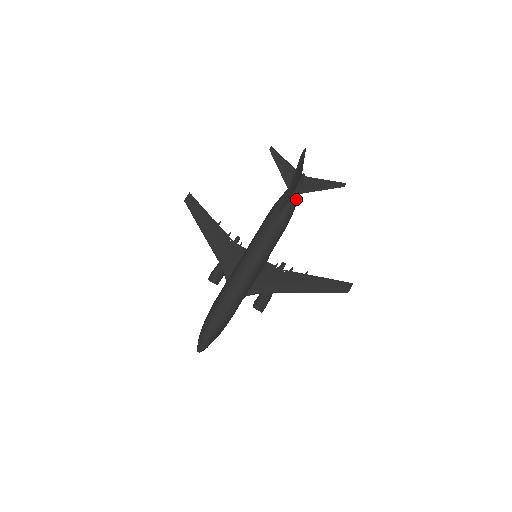
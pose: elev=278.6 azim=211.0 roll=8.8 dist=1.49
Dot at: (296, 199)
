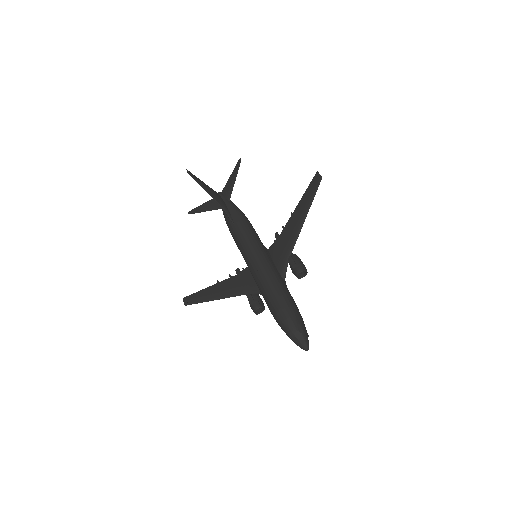
Dot at: (232, 204)
